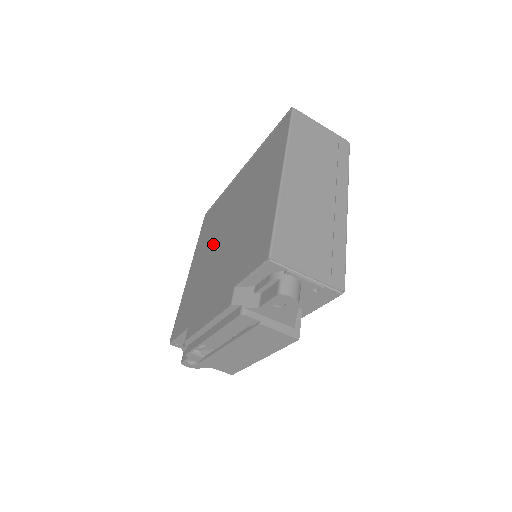
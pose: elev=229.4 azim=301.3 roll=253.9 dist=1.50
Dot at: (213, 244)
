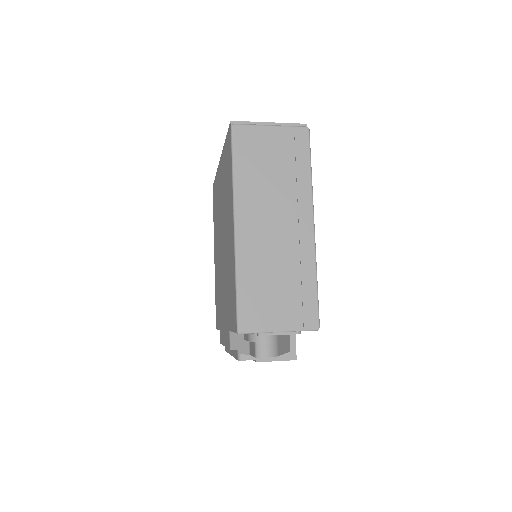
Dot at: (218, 246)
